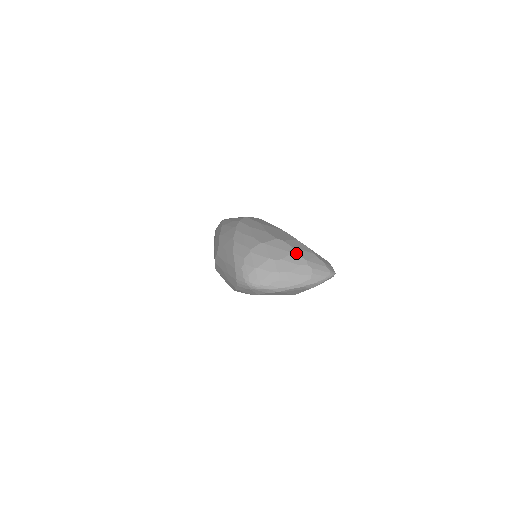
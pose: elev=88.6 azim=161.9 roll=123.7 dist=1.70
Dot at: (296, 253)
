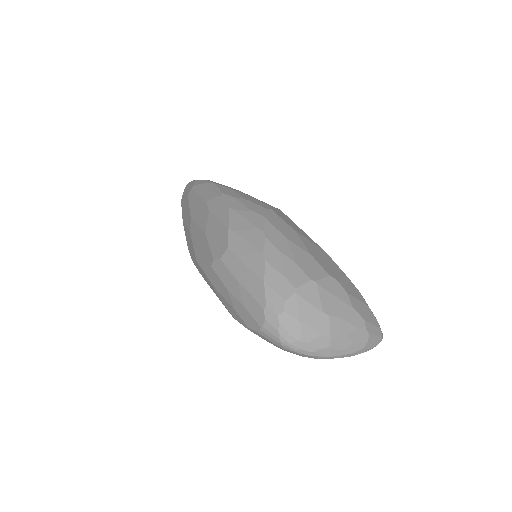
Dot at: (354, 307)
